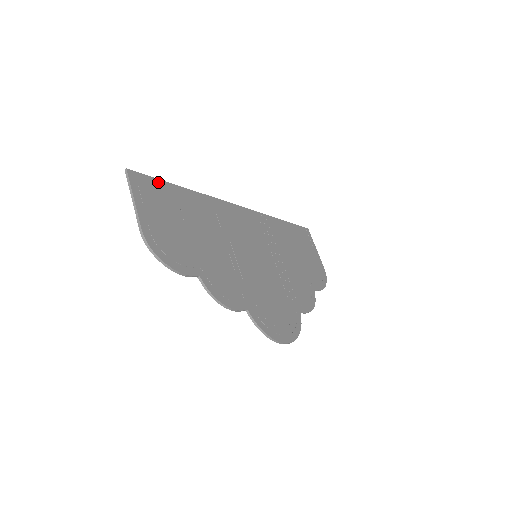
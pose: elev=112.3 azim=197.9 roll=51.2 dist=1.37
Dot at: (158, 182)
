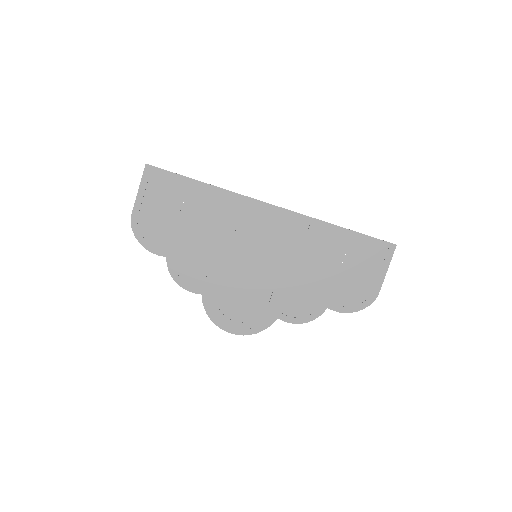
Dot at: (173, 176)
